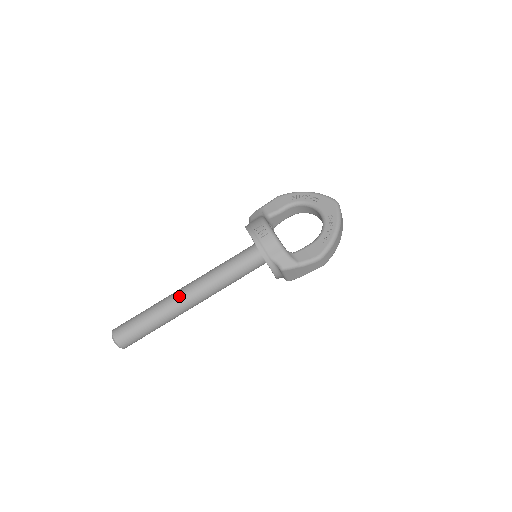
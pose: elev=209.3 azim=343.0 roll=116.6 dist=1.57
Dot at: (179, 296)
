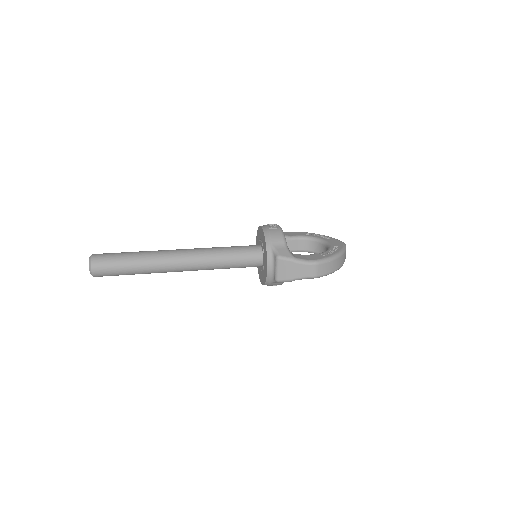
Dot at: (172, 251)
